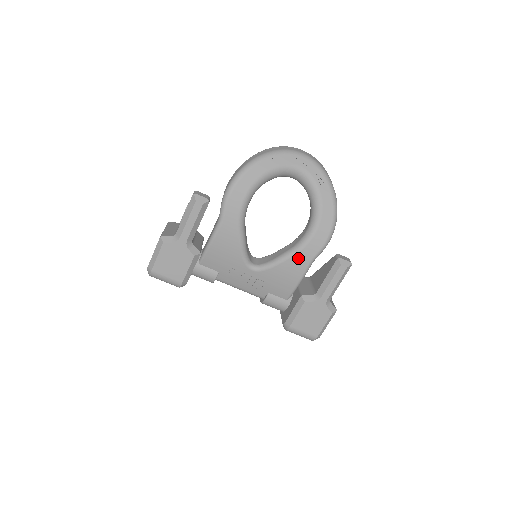
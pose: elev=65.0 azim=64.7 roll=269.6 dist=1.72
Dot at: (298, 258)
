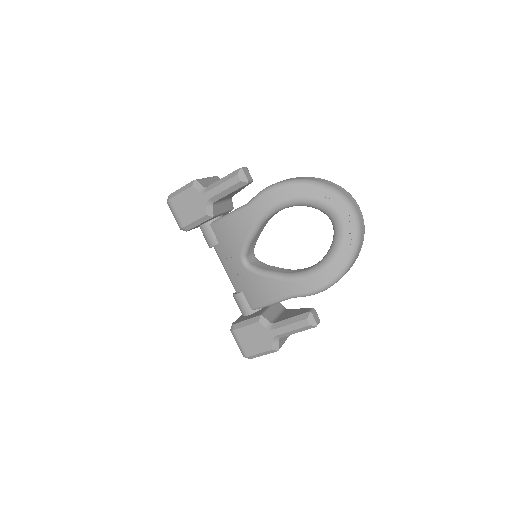
Dot at: (282, 285)
